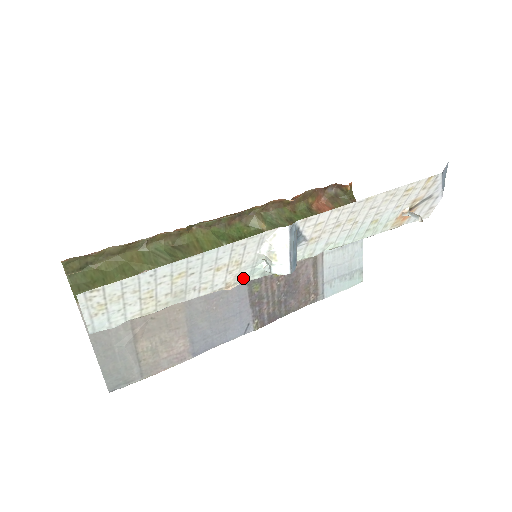
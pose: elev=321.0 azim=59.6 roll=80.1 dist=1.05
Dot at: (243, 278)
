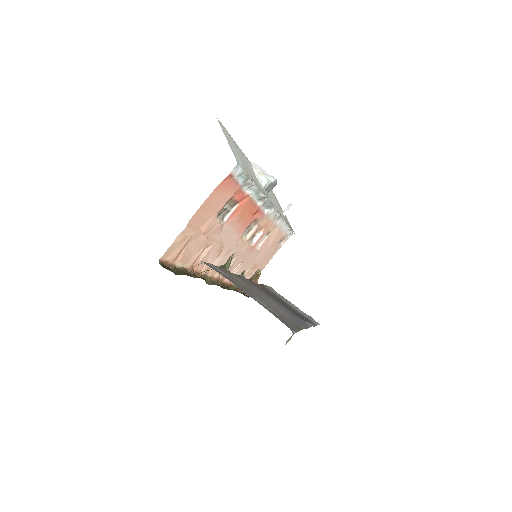
Dot at: (264, 194)
